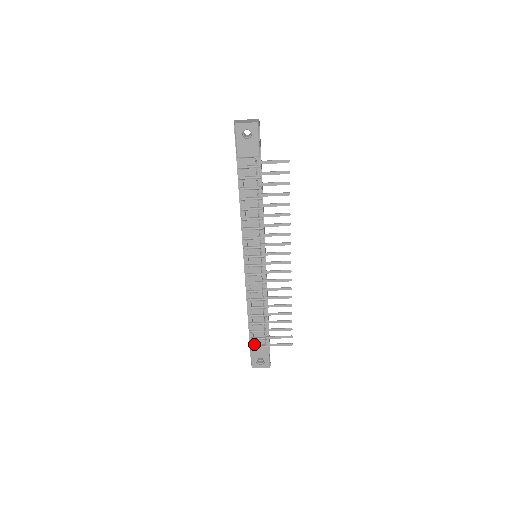
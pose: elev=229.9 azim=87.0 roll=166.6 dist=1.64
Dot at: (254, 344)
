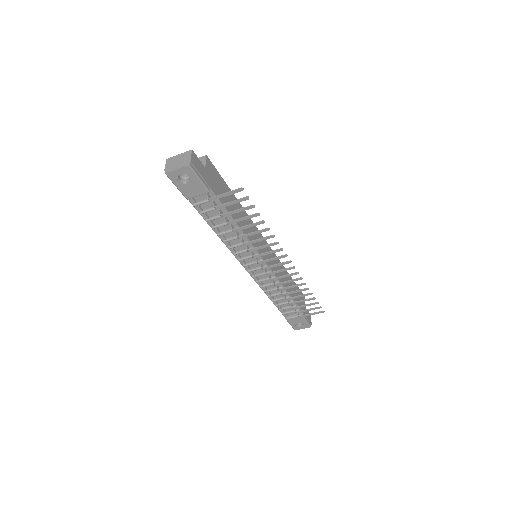
Dot at: (288, 315)
